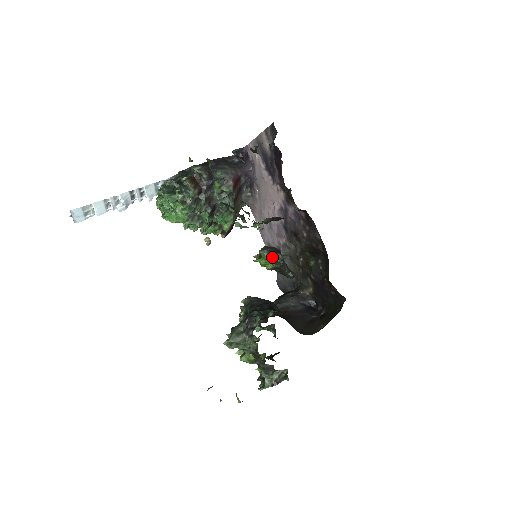
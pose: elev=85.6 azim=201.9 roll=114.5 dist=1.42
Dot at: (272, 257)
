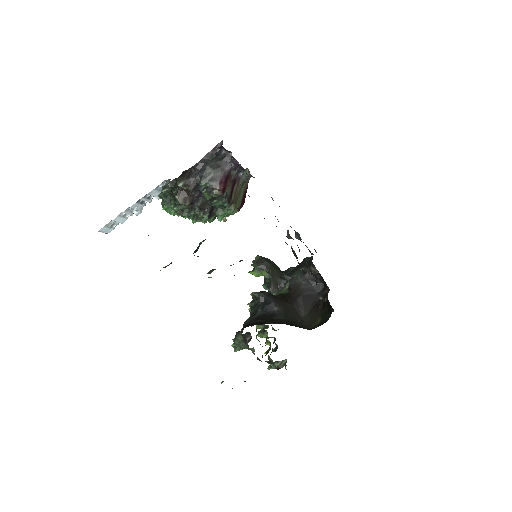
Dot at: (262, 272)
